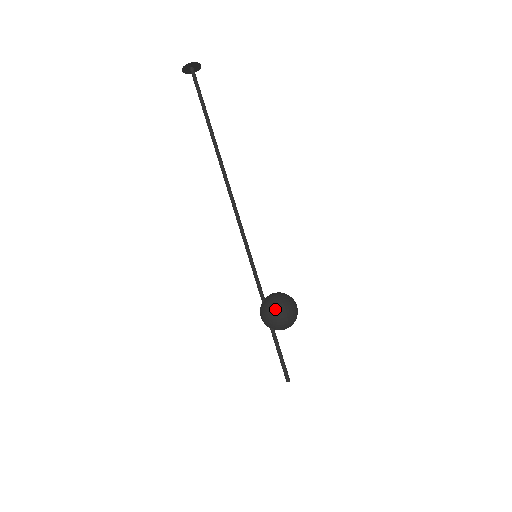
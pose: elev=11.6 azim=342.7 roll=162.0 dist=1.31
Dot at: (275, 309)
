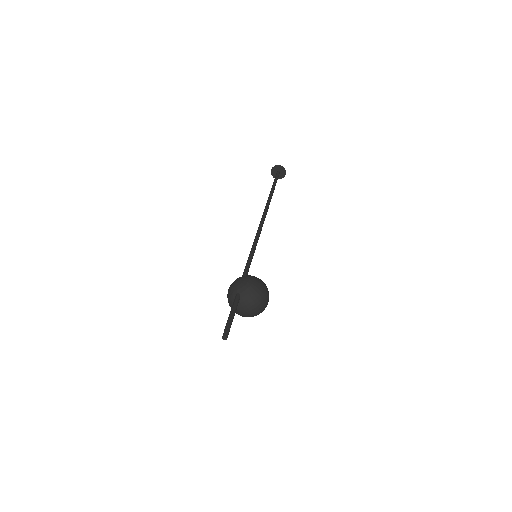
Dot at: (259, 280)
